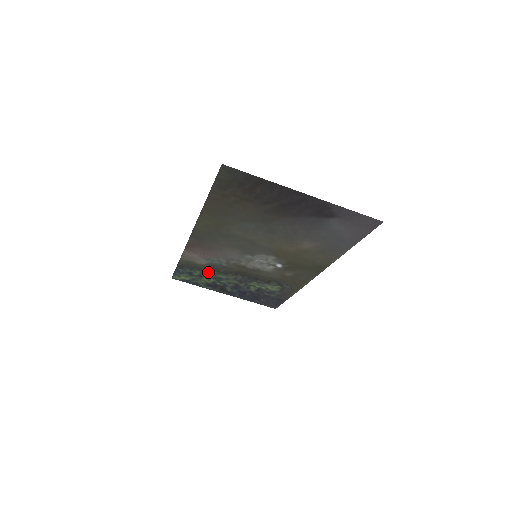
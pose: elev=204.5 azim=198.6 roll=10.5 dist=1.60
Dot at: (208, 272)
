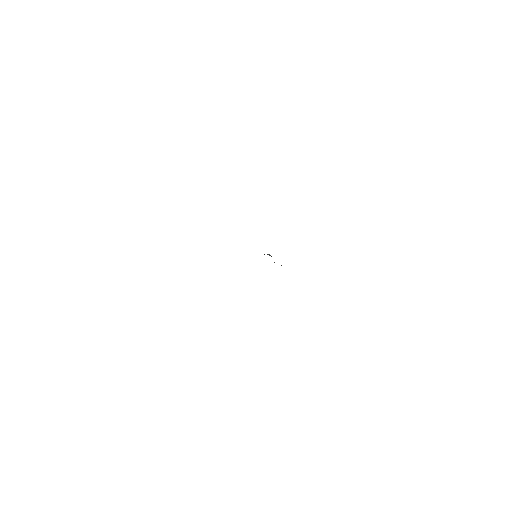
Dot at: occluded
